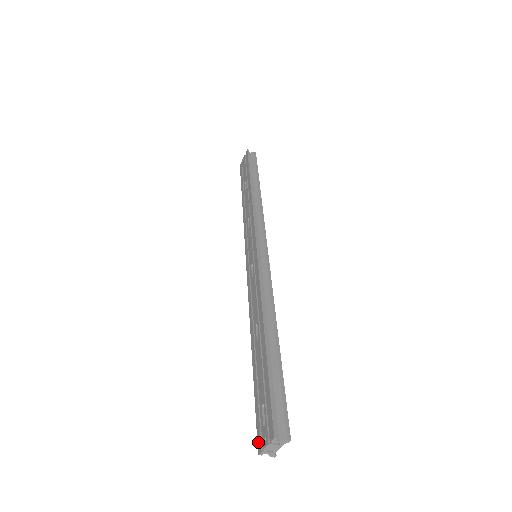
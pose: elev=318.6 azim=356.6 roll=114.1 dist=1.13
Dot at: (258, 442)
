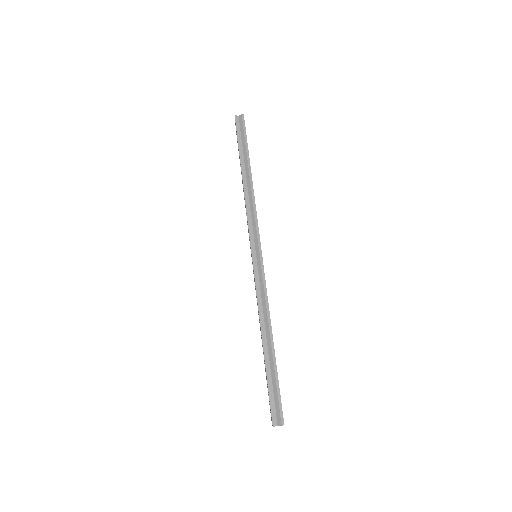
Dot at: occluded
